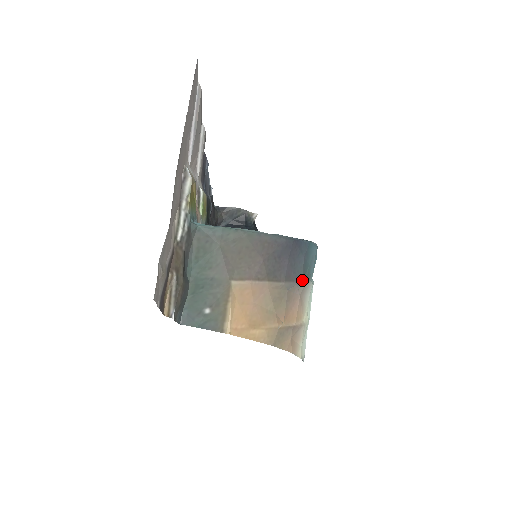
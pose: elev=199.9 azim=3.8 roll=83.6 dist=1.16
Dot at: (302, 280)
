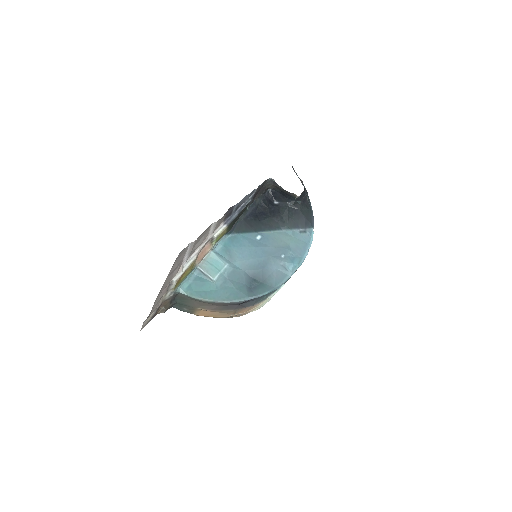
Dot at: (253, 305)
